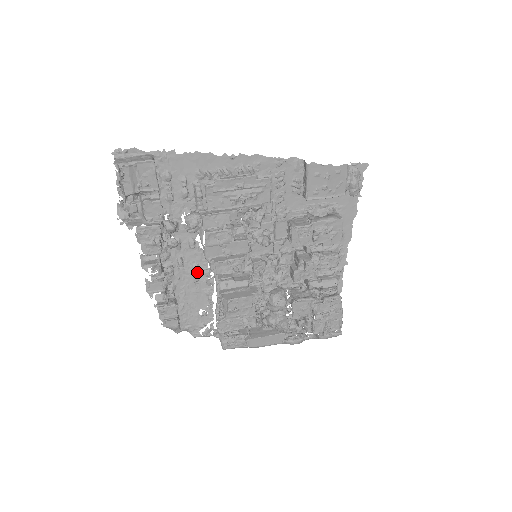
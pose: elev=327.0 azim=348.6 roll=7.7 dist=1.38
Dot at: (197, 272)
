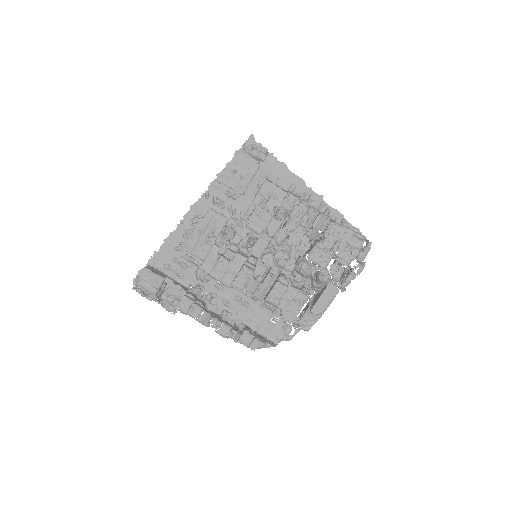
Dot at: (242, 300)
